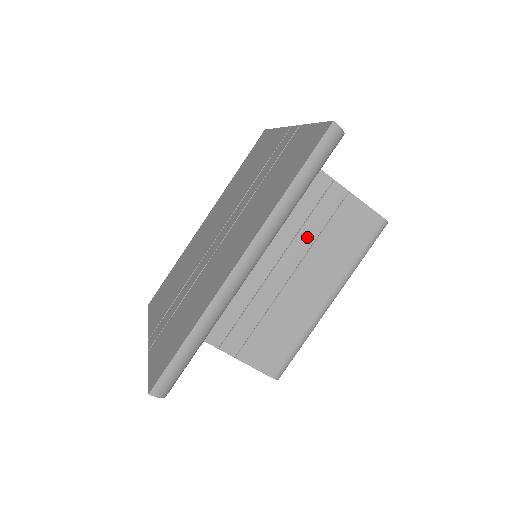
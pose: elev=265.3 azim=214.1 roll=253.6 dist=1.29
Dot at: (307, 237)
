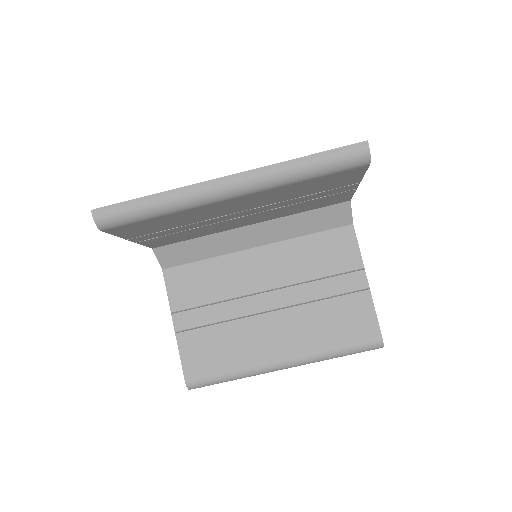
Dot at: (308, 292)
